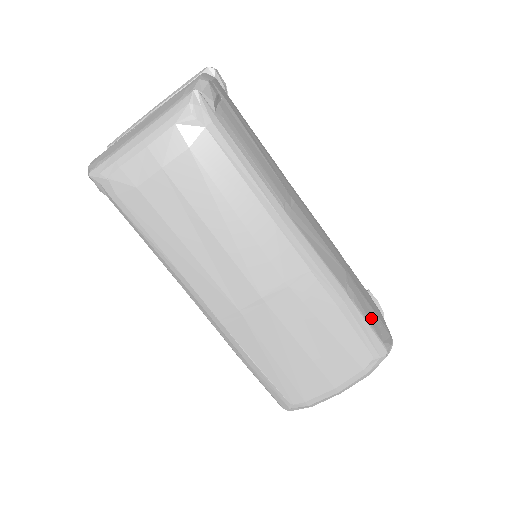
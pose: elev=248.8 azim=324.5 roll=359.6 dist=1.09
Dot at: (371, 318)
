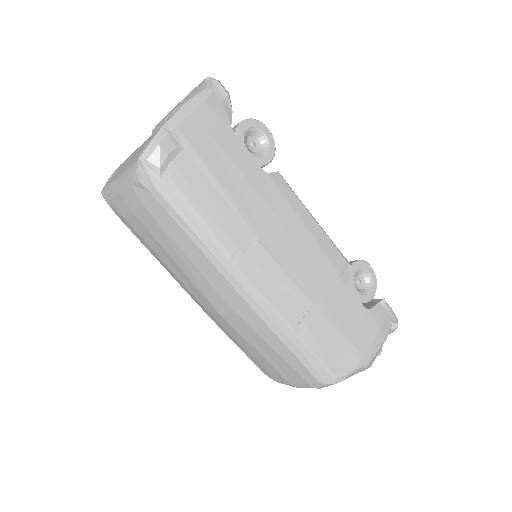
Dot at: (329, 350)
